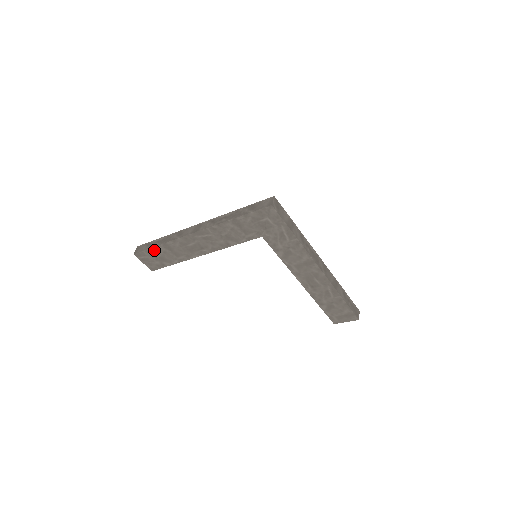
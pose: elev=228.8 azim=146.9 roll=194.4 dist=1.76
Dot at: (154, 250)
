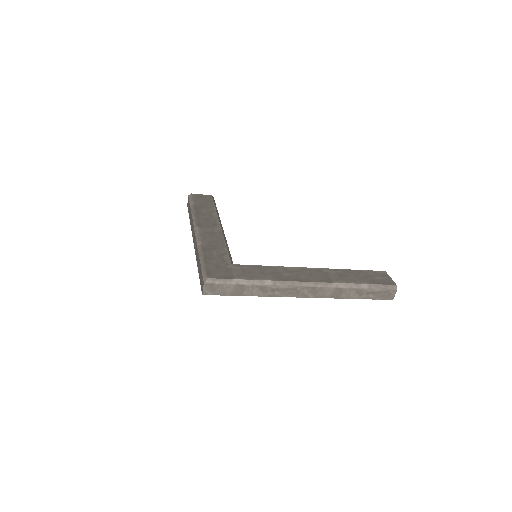
Dot at: occluded
